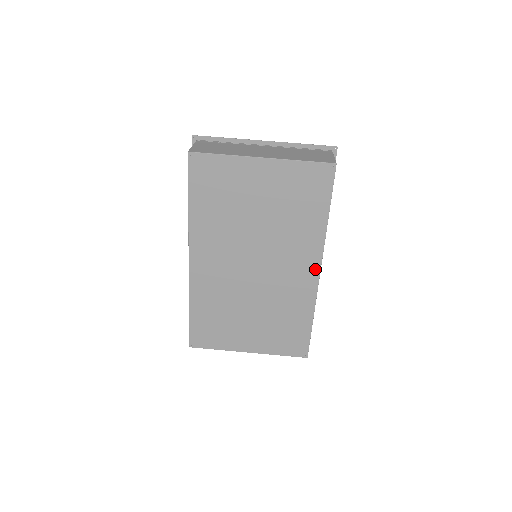
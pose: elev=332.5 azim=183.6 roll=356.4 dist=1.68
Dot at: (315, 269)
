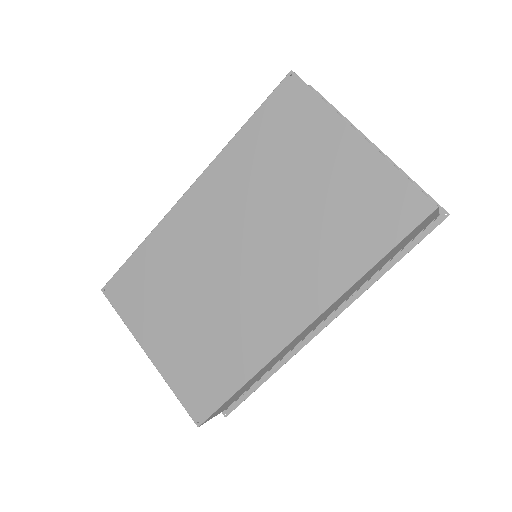
Dot at: (303, 319)
